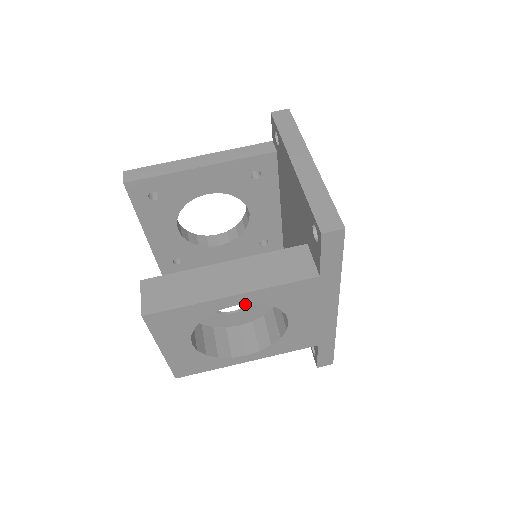
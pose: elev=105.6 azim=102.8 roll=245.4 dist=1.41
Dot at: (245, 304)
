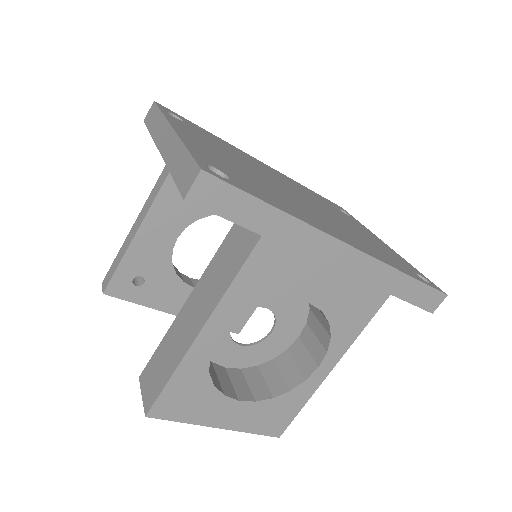
Dot at: occluded
